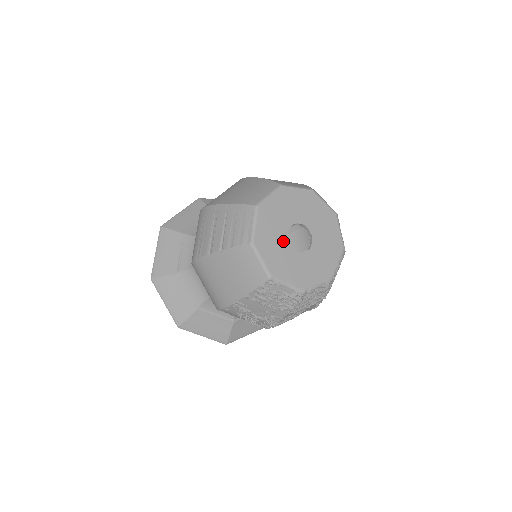
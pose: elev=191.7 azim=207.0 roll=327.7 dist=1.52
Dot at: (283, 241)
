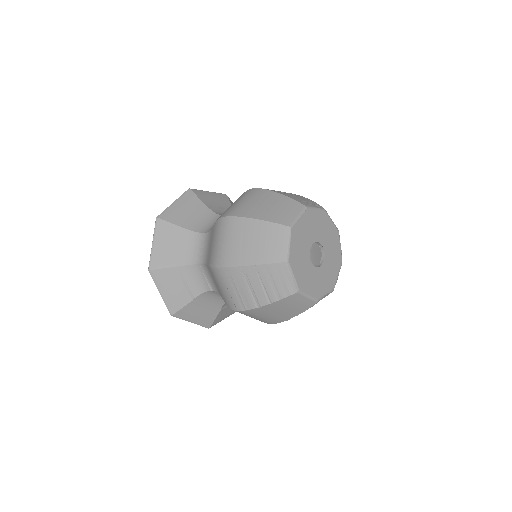
Dot at: (311, 269)
